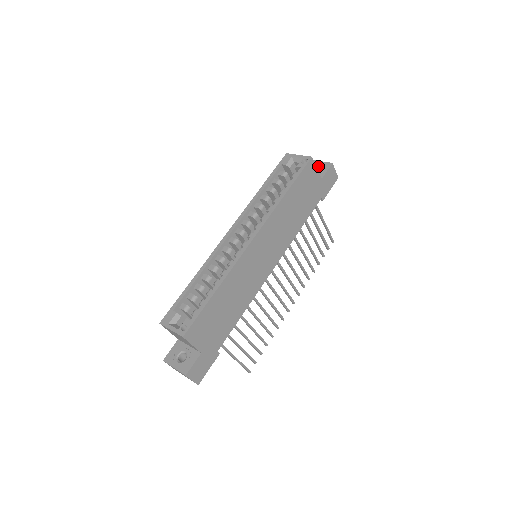
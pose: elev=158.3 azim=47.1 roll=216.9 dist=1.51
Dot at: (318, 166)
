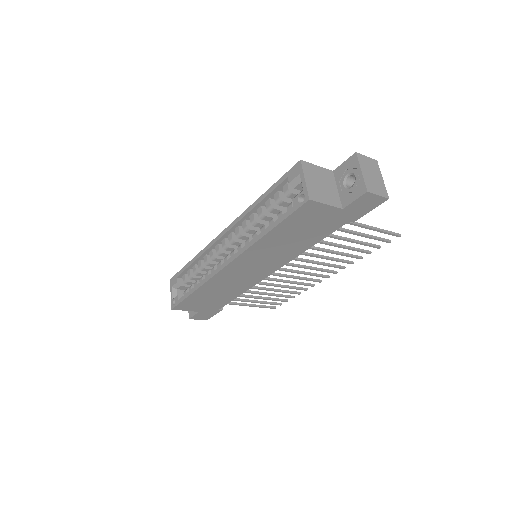
Dot at: (355, 179)
